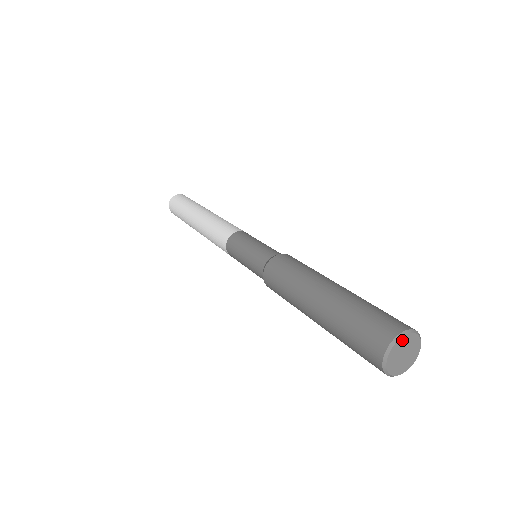
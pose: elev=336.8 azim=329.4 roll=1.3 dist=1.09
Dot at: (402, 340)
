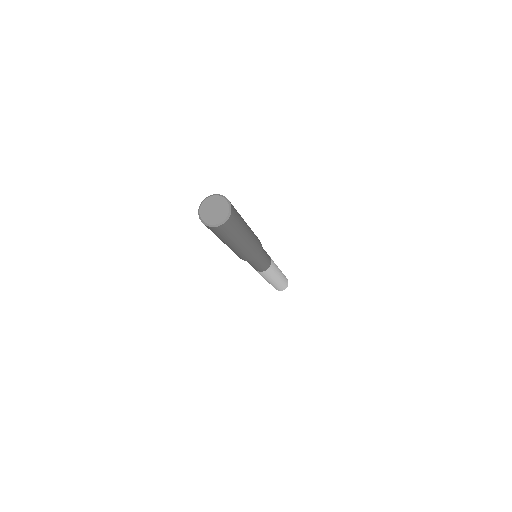
Dot at: (216, 198)
